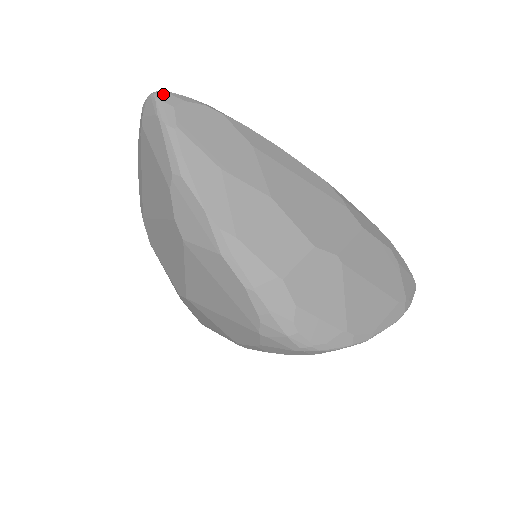
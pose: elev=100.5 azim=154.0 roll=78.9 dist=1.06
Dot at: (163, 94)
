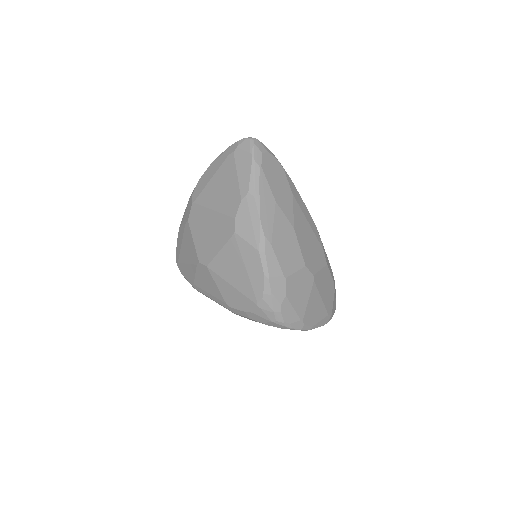
Dot at: (258, 142)
